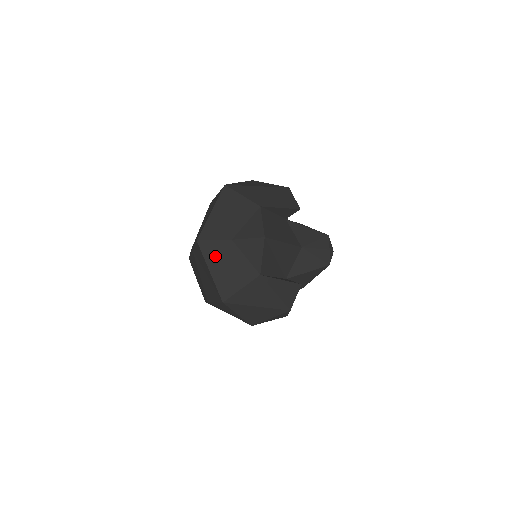
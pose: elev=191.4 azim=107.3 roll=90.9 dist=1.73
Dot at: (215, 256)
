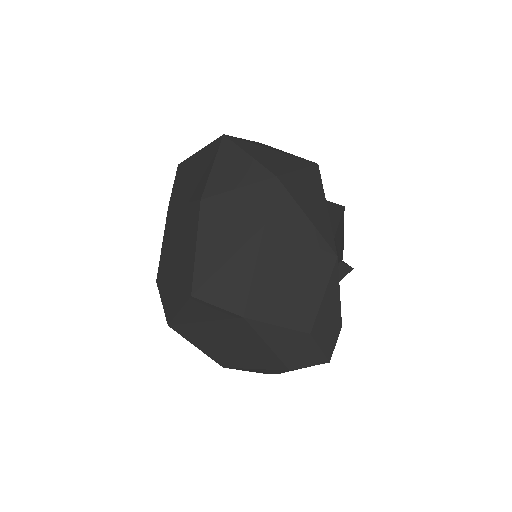
Dot at: occluded
